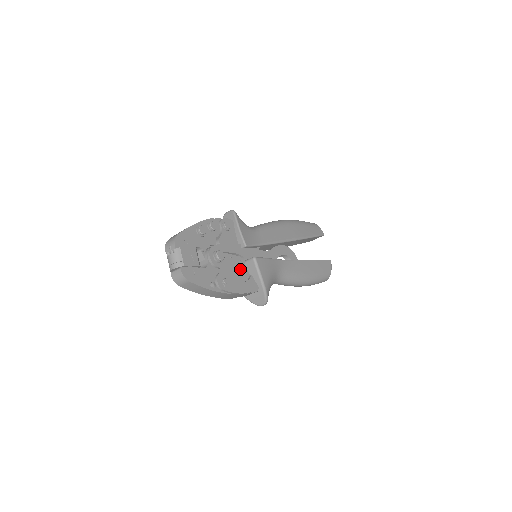
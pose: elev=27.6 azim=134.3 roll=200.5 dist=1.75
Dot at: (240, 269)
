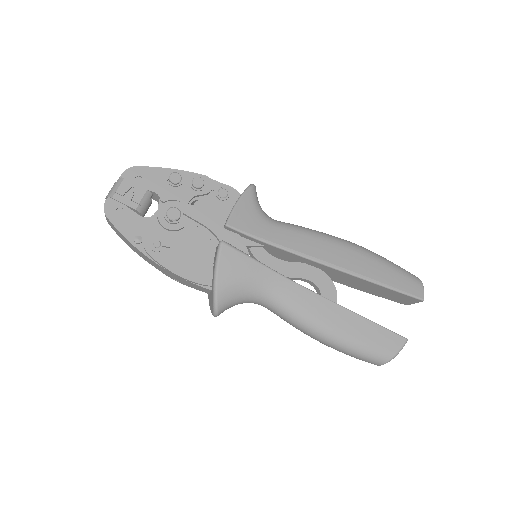
Dot at: (202, 249)
